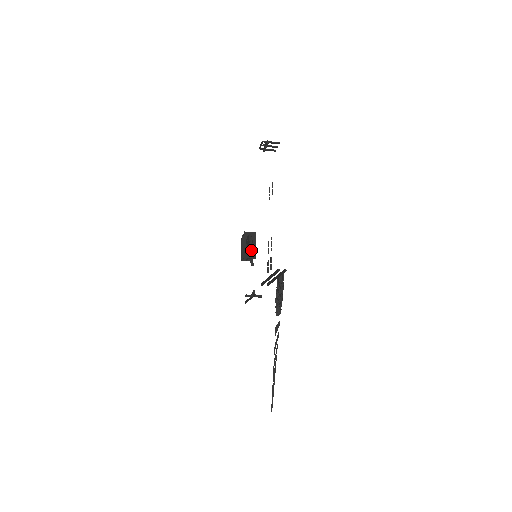
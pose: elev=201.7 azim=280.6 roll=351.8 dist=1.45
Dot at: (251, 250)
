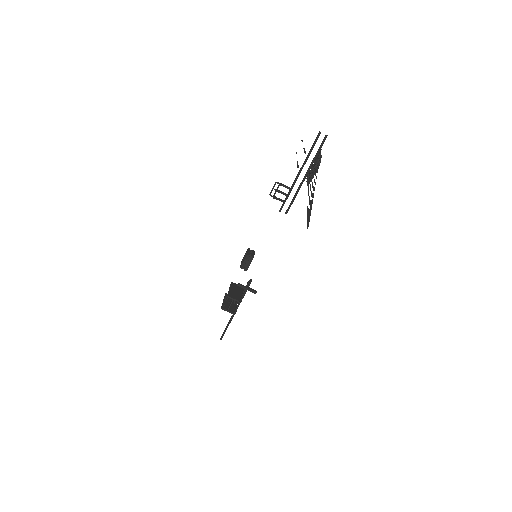
Dot at: (247, 263)
